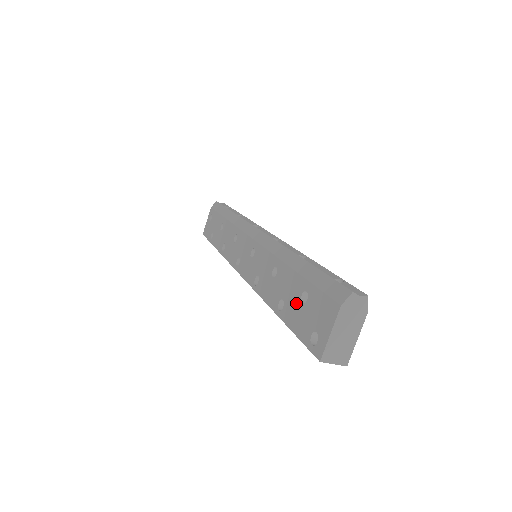
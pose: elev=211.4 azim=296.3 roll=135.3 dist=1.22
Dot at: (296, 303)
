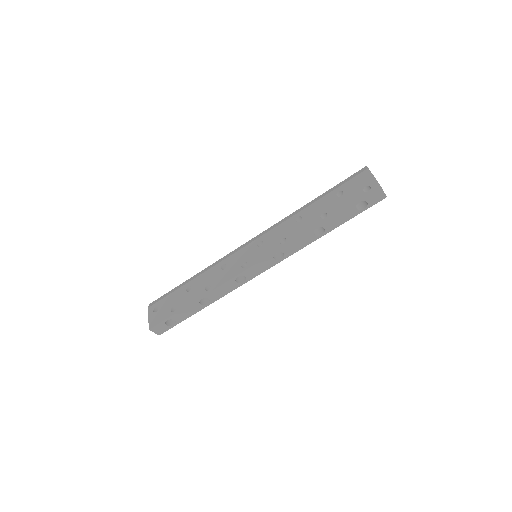
Dot at: (336, 201)
